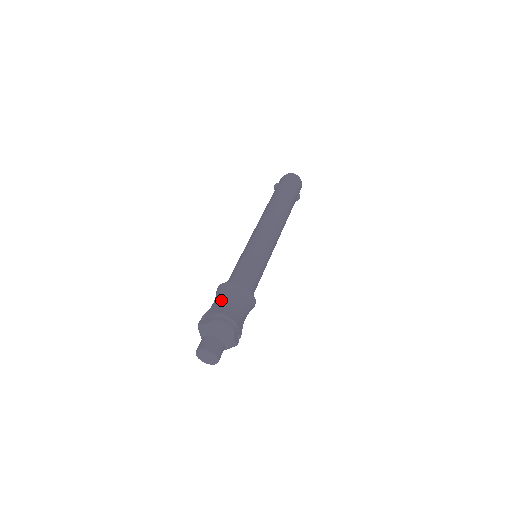
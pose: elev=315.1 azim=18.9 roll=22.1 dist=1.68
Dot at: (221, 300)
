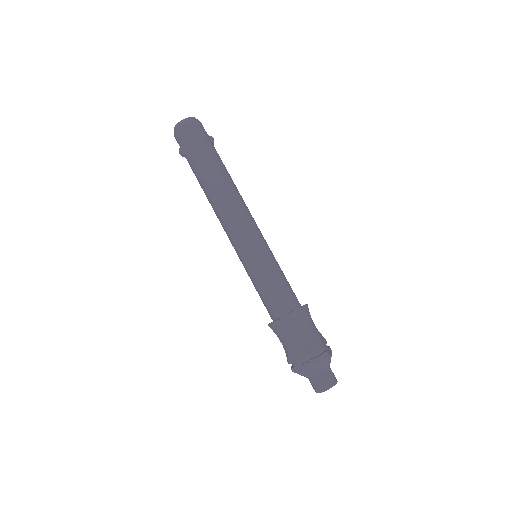
Dot at: (290, 341)
